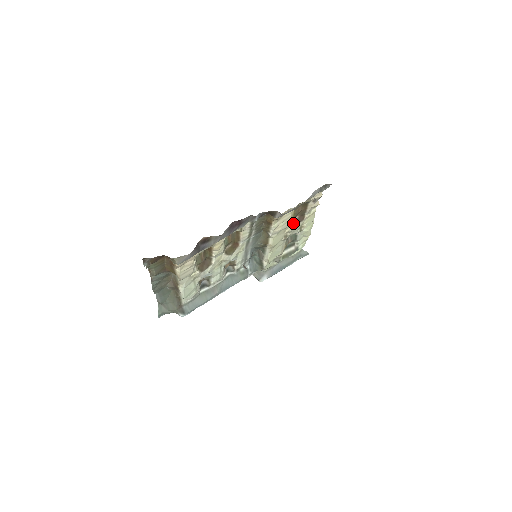
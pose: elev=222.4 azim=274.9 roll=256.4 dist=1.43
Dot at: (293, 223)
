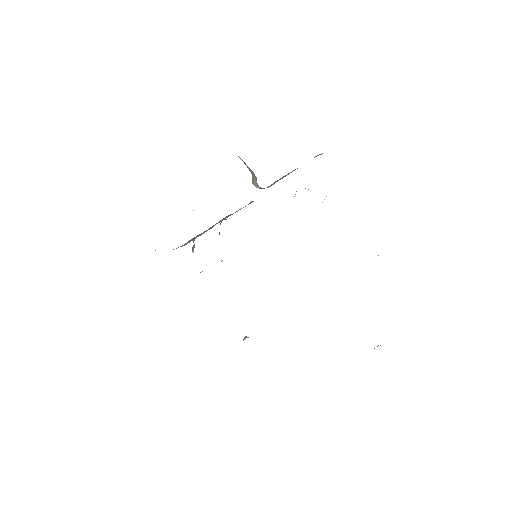
Dot at: occluded
